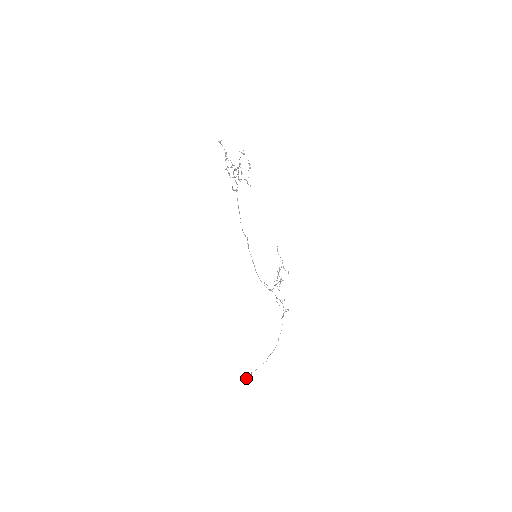
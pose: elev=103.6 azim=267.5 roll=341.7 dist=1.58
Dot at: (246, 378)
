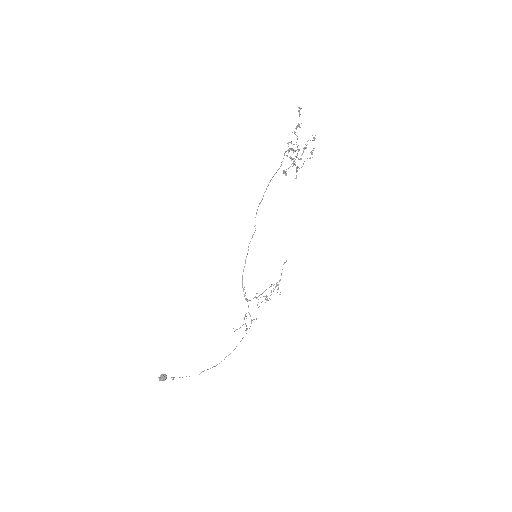
Dot at: occluded
